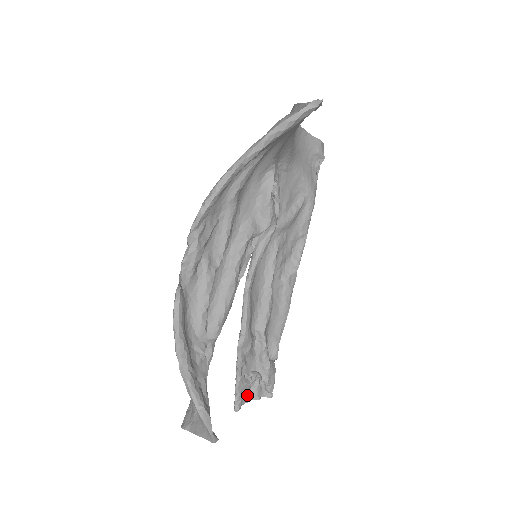
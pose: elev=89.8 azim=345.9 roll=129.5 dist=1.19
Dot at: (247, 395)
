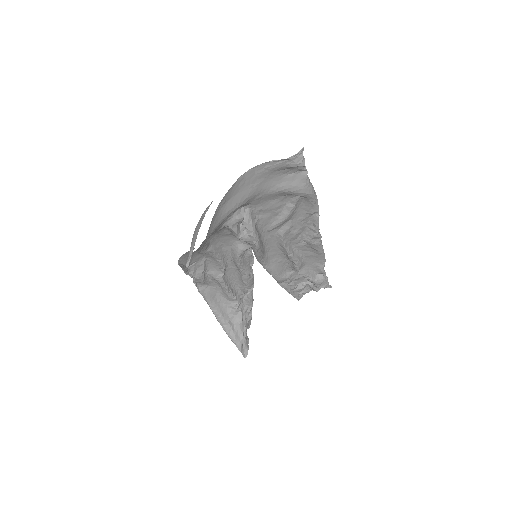
Dot at: (307, 289)
